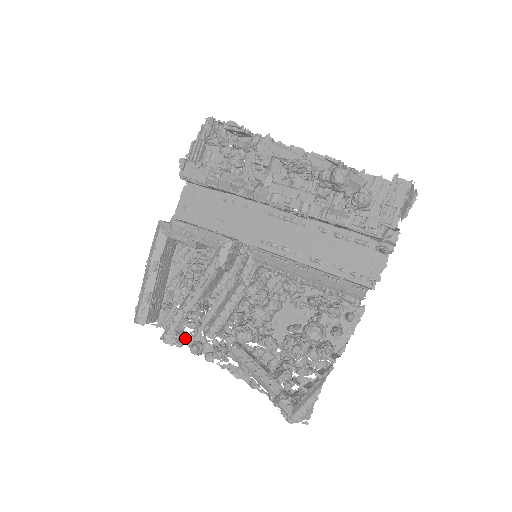
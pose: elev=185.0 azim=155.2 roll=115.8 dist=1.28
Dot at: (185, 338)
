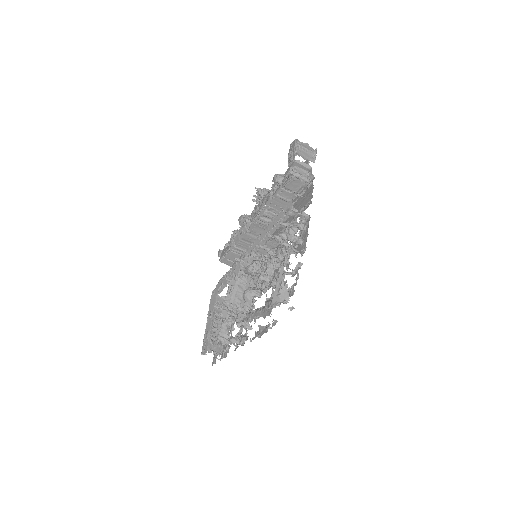
Dot at: occluded
